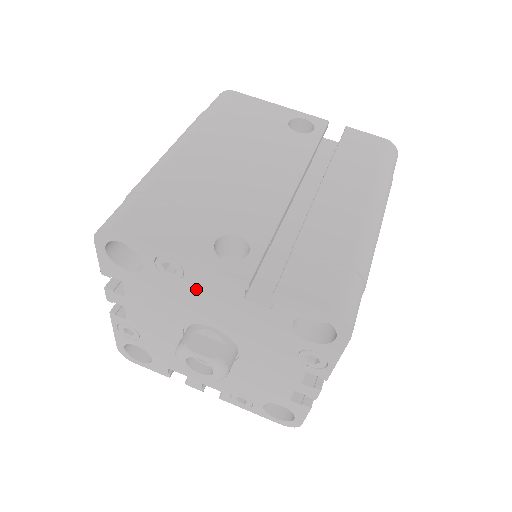
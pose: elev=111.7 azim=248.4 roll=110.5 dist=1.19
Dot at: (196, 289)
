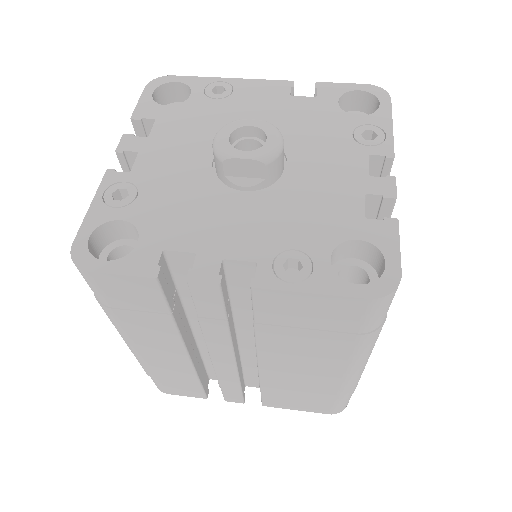
Dot at: (242, 101)
